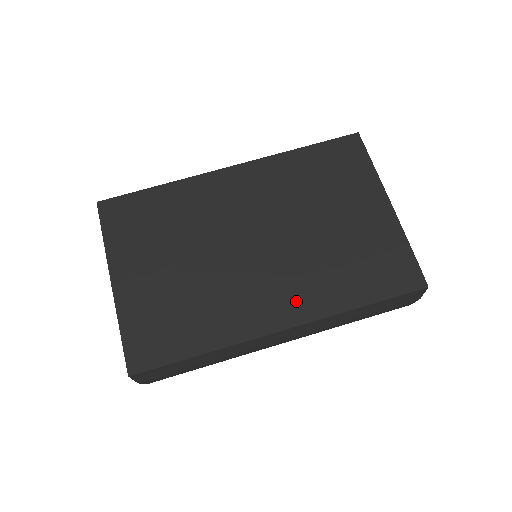
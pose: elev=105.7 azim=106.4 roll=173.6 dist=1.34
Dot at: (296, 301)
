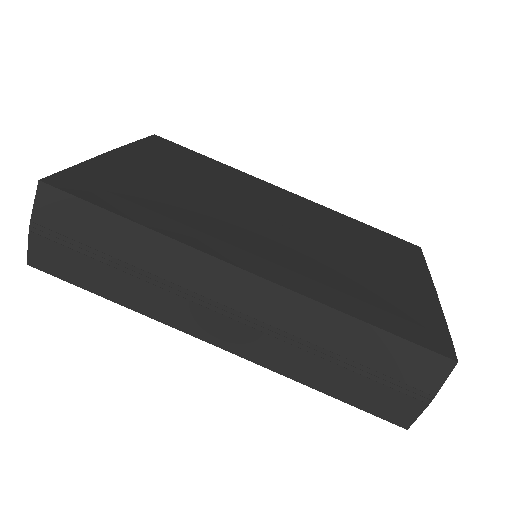
Dot at: (281, 266)
